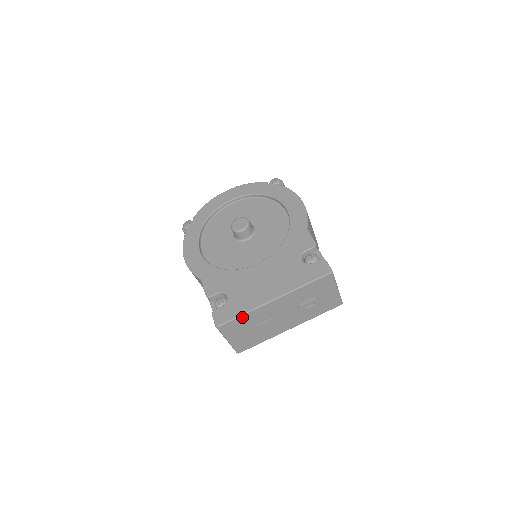
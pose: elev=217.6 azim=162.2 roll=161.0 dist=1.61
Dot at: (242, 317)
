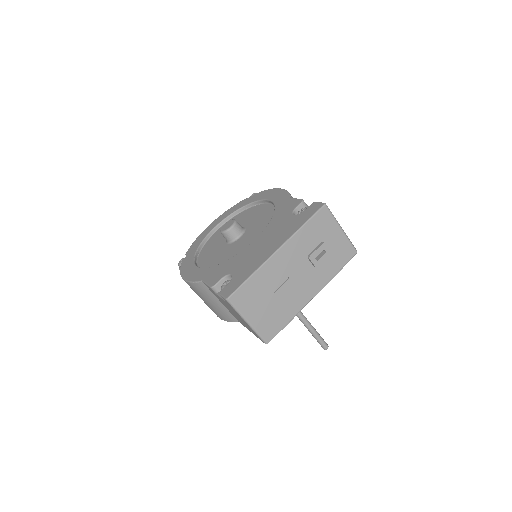
Dot at: (251, 280)
